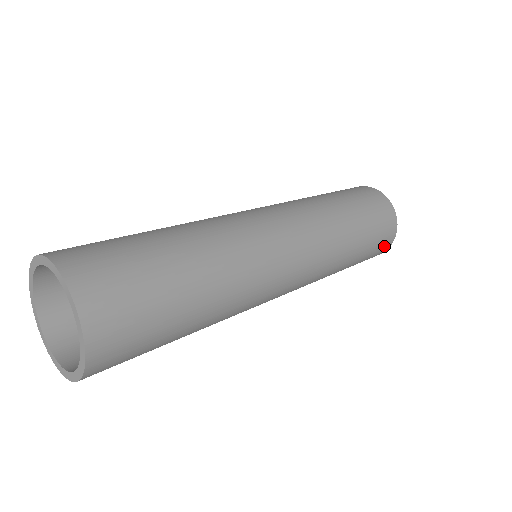
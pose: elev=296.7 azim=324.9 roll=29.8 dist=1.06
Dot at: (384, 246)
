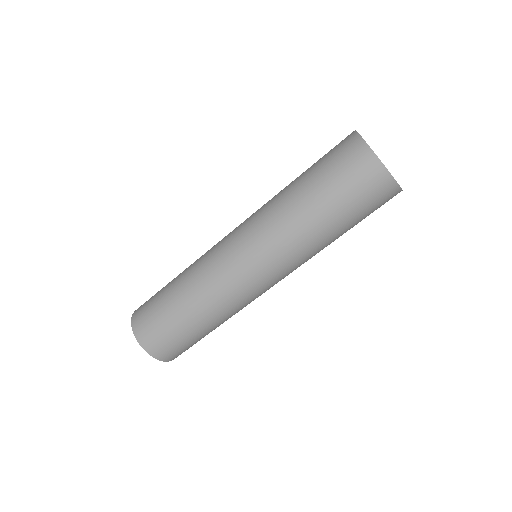
Dot at: occluded
